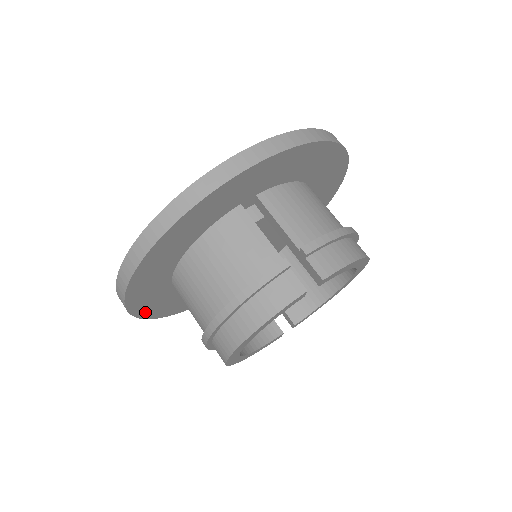
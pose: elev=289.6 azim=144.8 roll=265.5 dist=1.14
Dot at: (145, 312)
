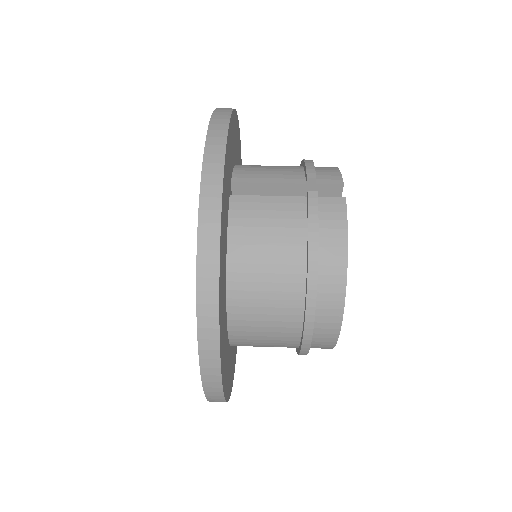
Dot at: (226, 389)
